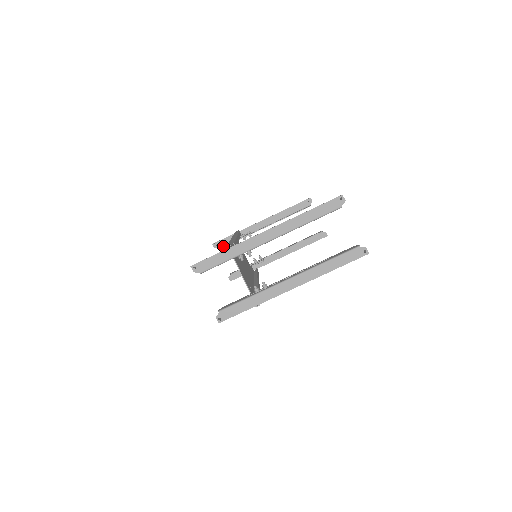
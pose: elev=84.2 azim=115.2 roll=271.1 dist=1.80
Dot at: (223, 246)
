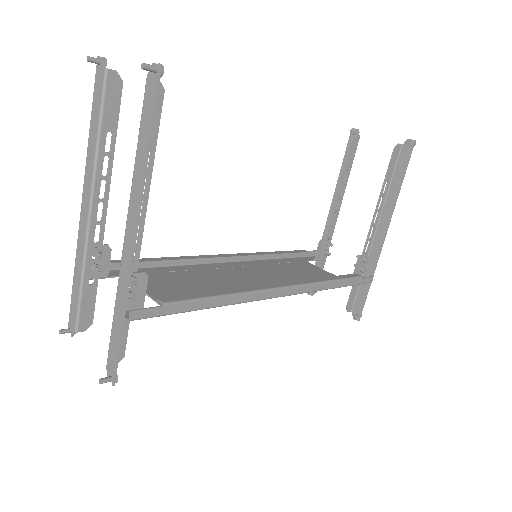
Dot at: occluded
